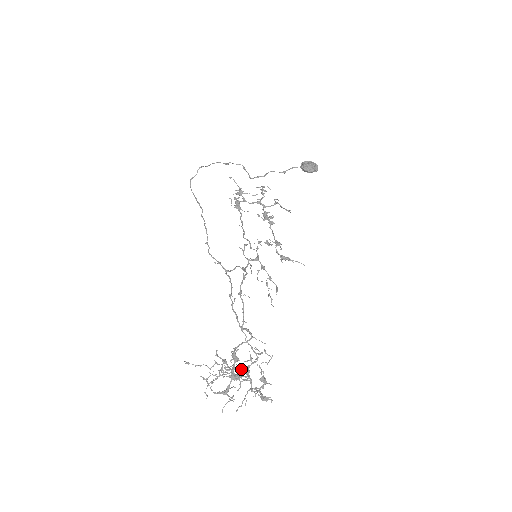
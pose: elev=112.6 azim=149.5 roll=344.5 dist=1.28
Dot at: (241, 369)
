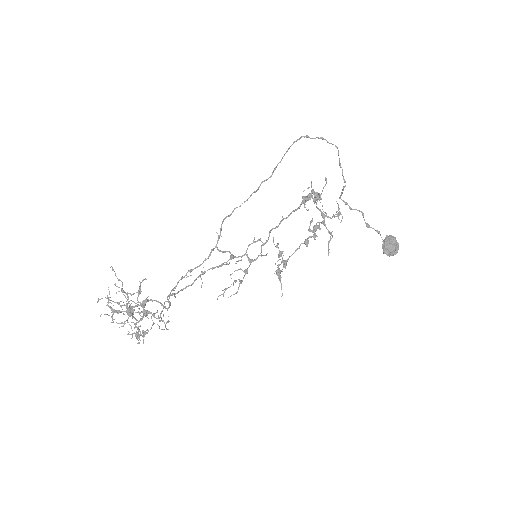
Dot at: occluded
